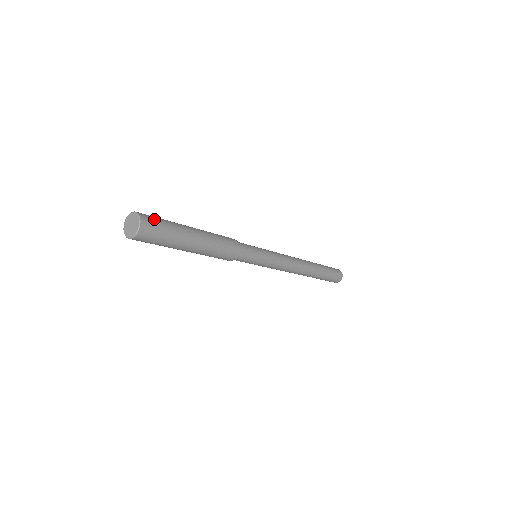
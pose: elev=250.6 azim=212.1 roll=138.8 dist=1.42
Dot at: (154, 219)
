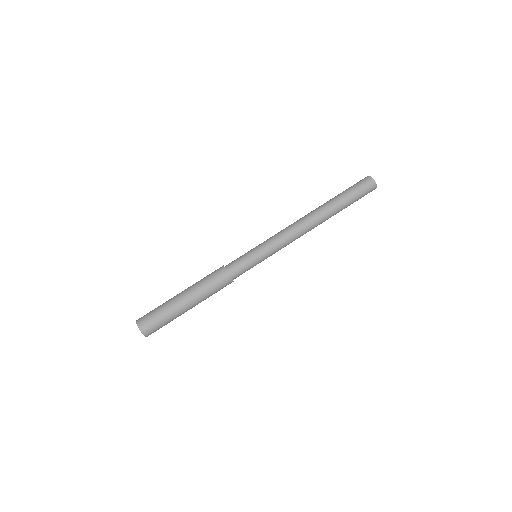
Dot at: (148, 317)
